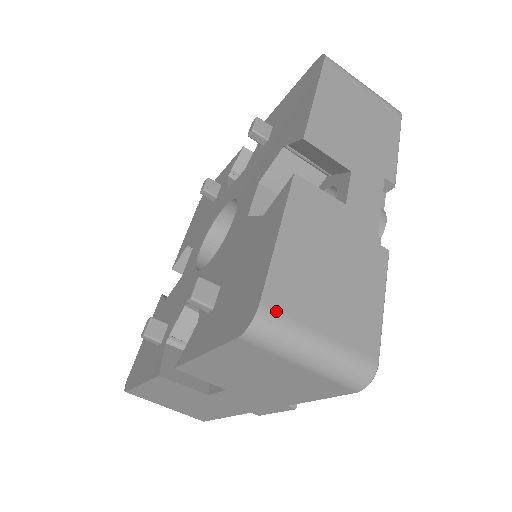
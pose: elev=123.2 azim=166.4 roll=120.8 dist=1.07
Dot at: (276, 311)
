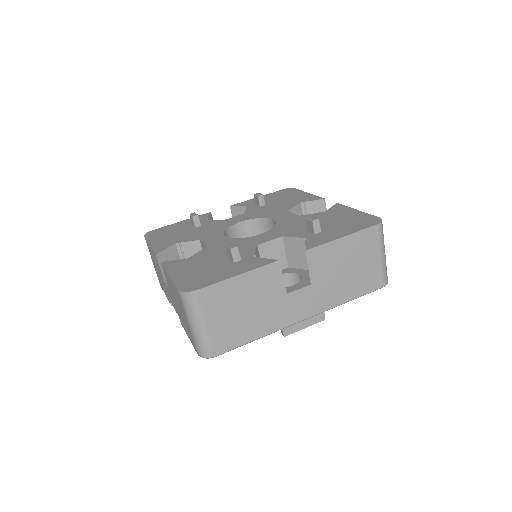
Dot at: occluded
